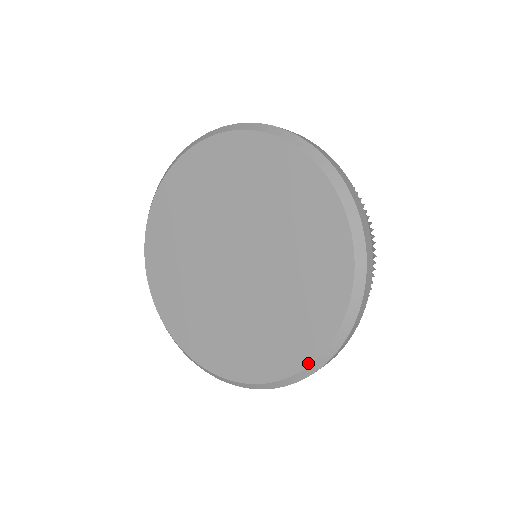
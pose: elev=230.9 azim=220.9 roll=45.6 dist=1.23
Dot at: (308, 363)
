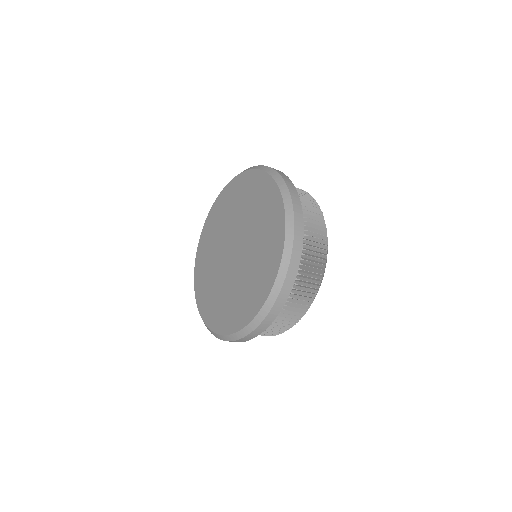
Dot at: (228, 333)
